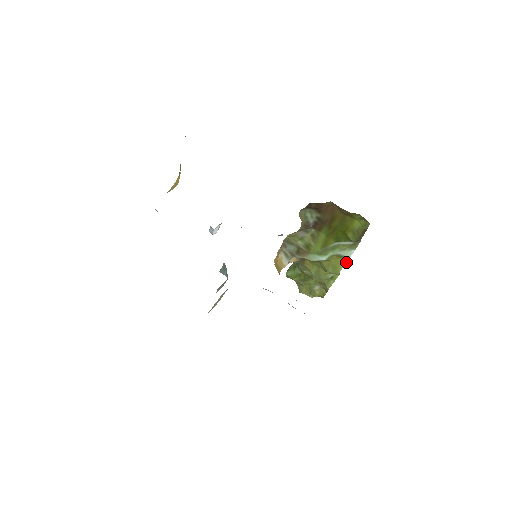
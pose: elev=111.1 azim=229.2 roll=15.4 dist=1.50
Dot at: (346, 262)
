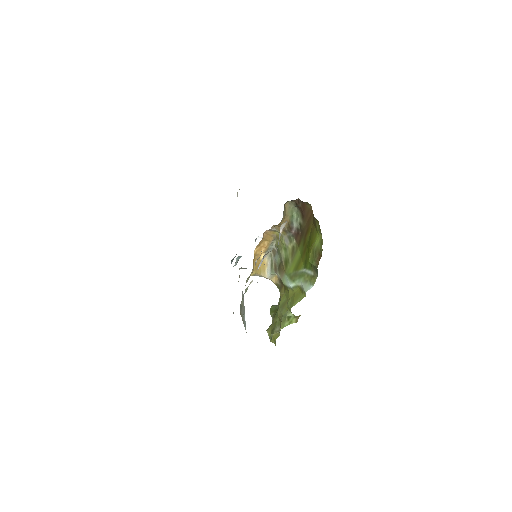
Dot at: (302, 298)
